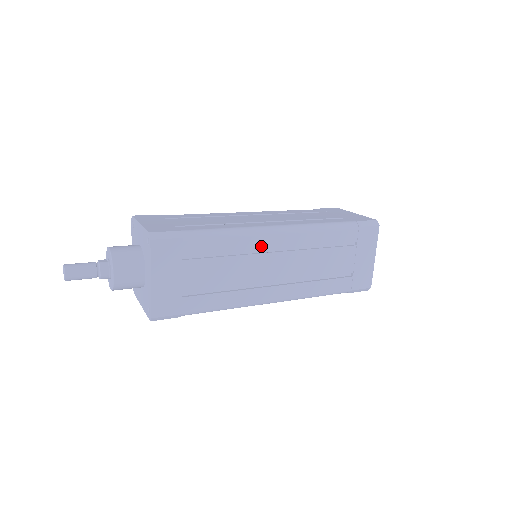
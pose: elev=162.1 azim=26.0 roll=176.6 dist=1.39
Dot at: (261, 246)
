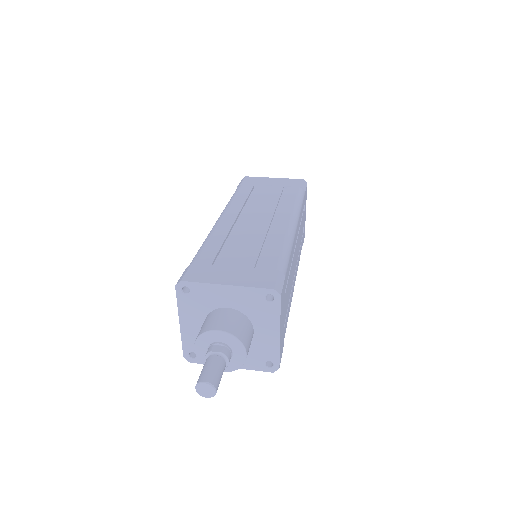
Dot at: (294, 246)
